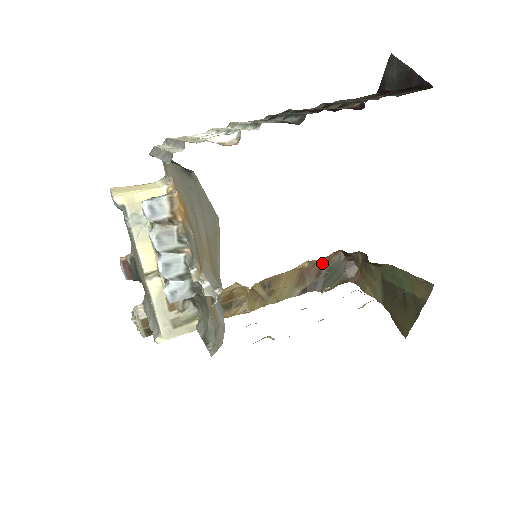
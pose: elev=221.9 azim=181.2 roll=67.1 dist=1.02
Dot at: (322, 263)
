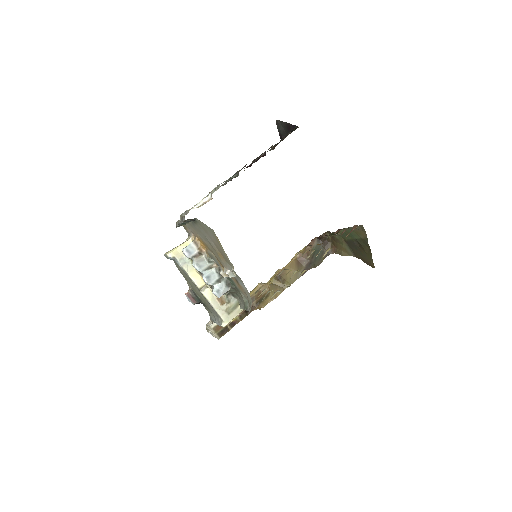
Dot at: occluded
